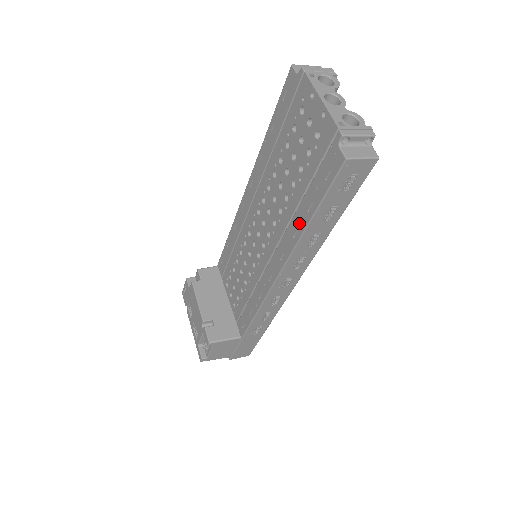
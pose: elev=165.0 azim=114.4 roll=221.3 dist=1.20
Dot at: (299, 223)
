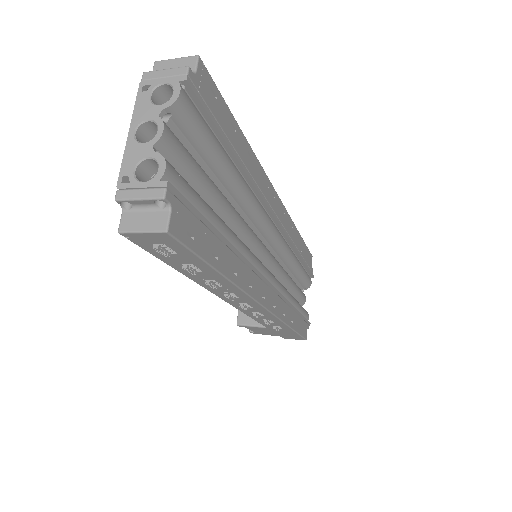
Dot at: occluded
